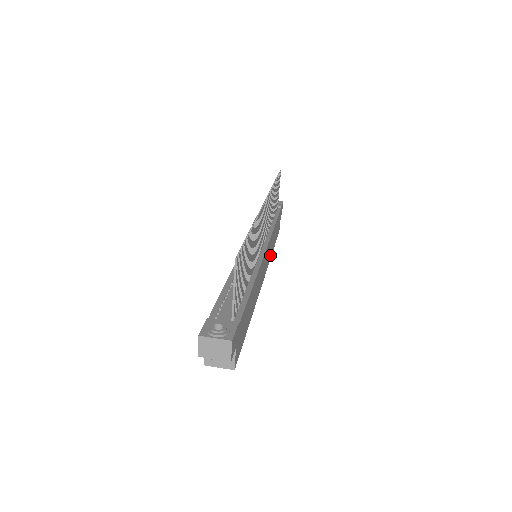
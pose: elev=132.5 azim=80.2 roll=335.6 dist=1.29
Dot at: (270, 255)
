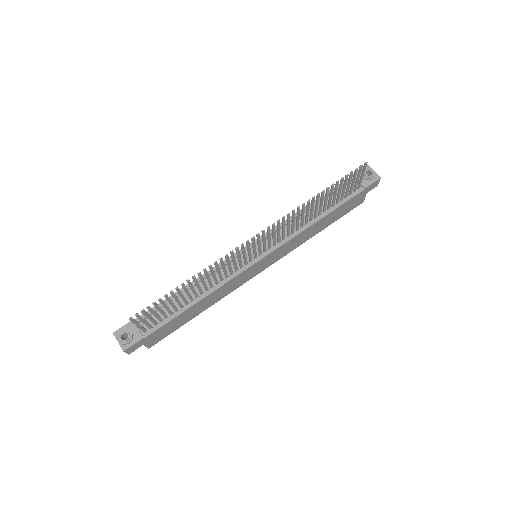
Dot at: (298, 244)
